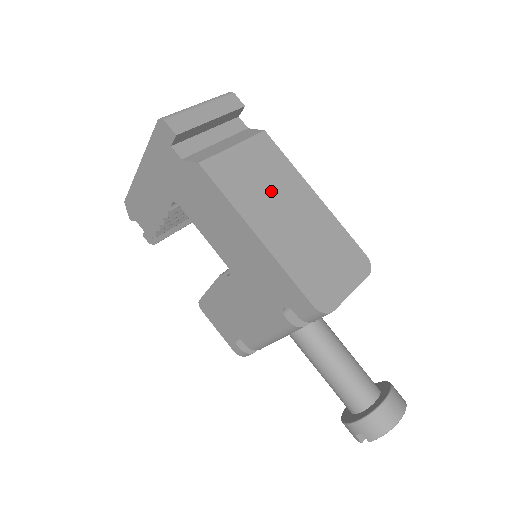
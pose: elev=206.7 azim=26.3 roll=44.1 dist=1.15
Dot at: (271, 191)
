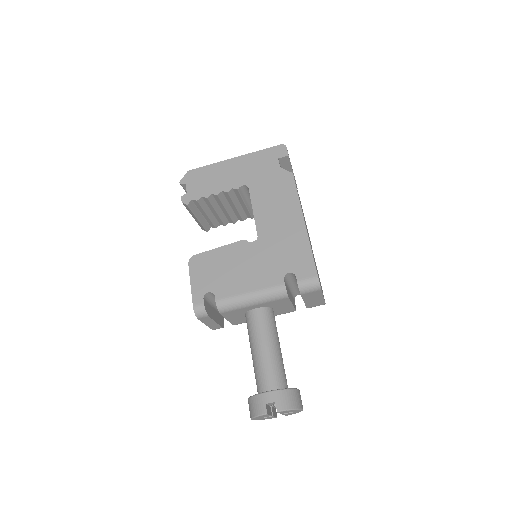
Dot at: occluded
